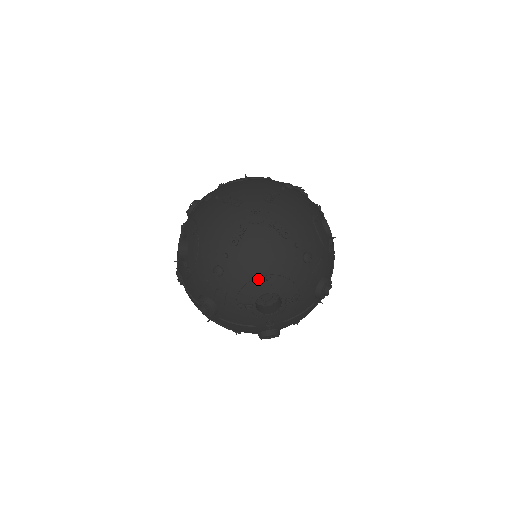
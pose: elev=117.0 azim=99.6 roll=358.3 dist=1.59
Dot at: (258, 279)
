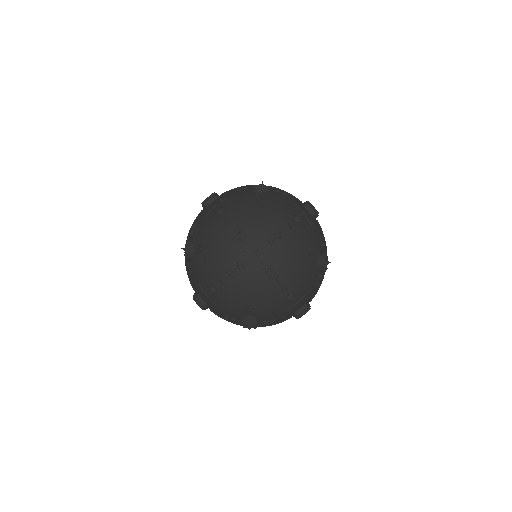
Dot at: (243, 307)
